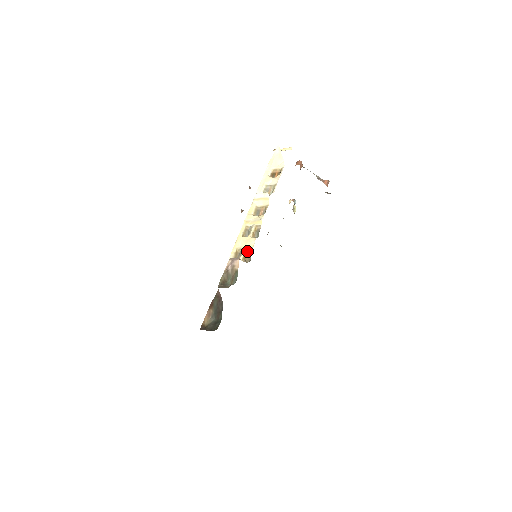
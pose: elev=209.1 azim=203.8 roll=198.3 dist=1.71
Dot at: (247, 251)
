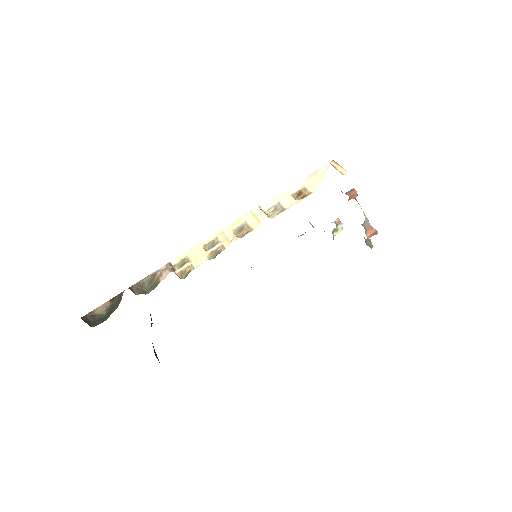
Dot at: (190, 267)
